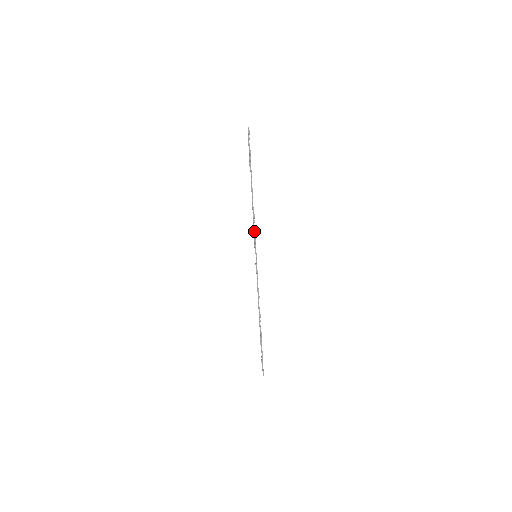
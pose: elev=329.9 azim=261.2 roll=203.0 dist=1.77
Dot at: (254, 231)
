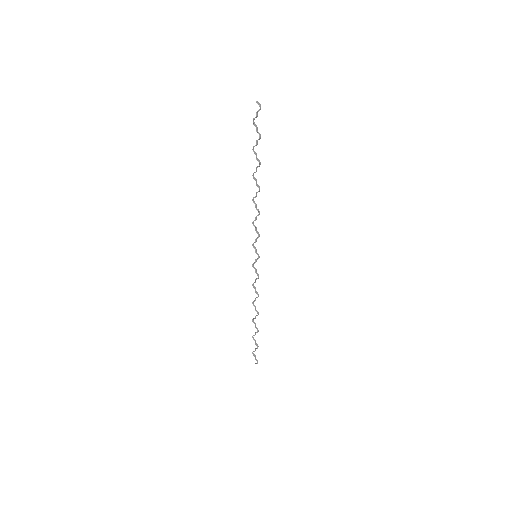
Dot at: (256, 230)
